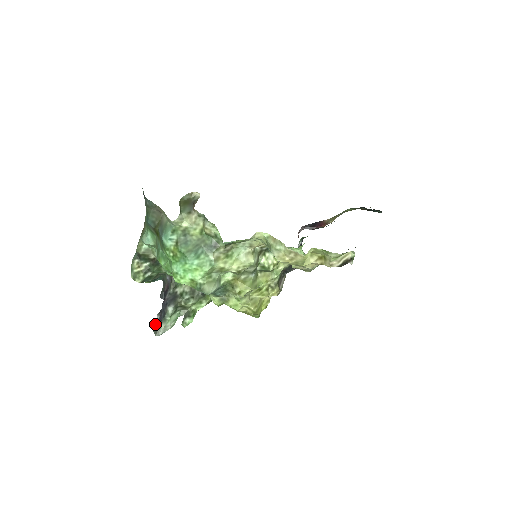
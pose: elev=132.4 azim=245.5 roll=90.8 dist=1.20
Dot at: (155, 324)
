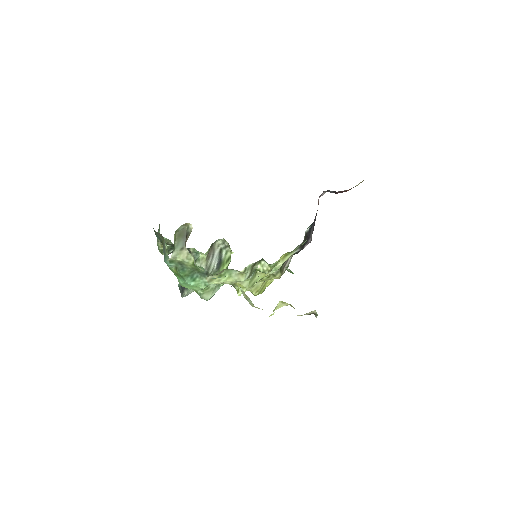
Dot at: (181, 287)
